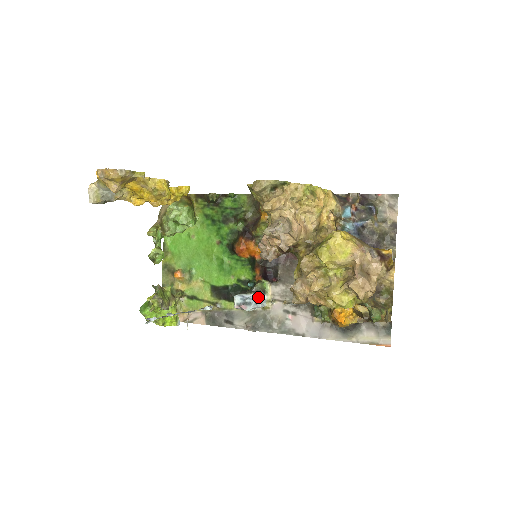
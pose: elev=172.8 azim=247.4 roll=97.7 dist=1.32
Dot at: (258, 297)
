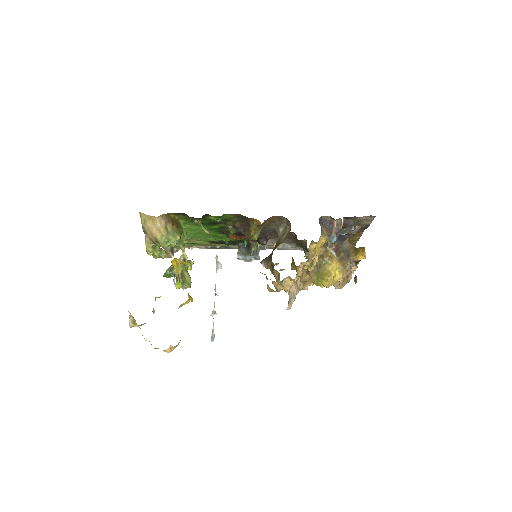
Dot at: (257, 258)
